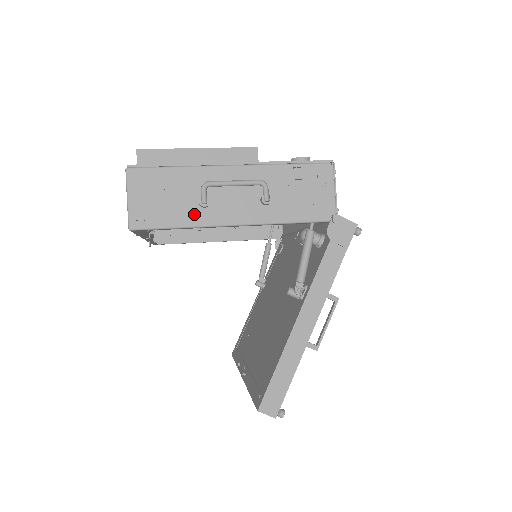
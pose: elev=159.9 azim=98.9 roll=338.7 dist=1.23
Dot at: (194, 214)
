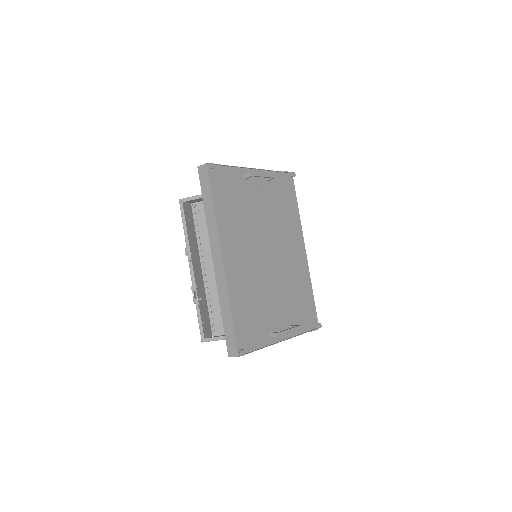
Dot at: occluded
